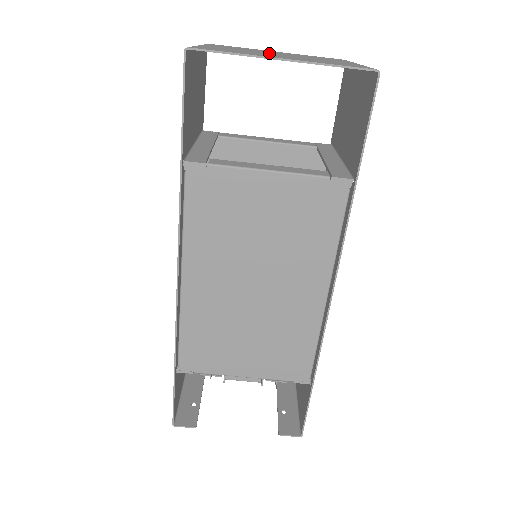
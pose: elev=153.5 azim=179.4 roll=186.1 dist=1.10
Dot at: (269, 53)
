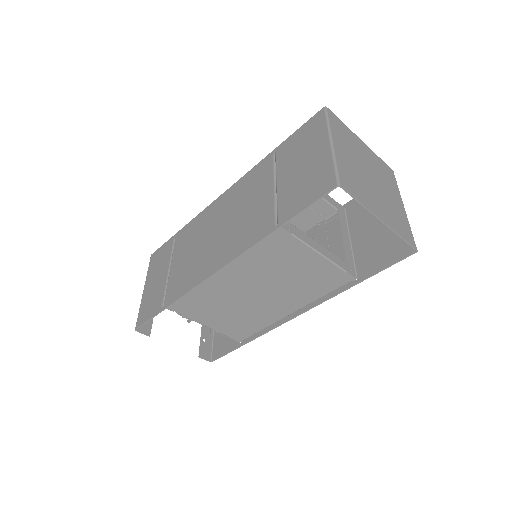
Dot at: (367, 174)
